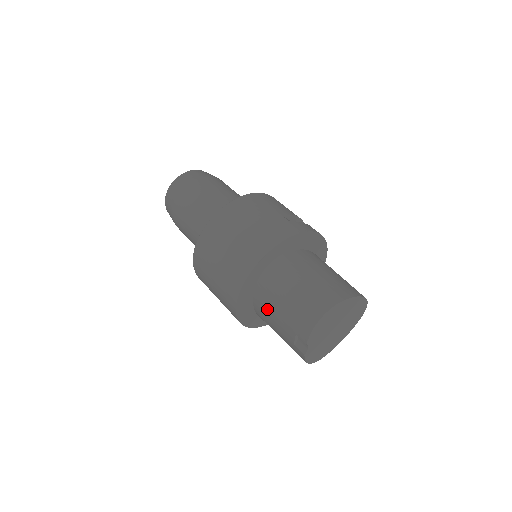
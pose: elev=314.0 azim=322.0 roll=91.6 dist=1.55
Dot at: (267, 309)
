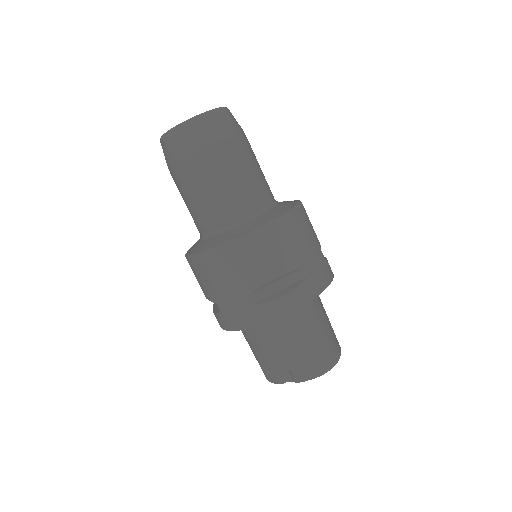
Dot at: (270, 336)
